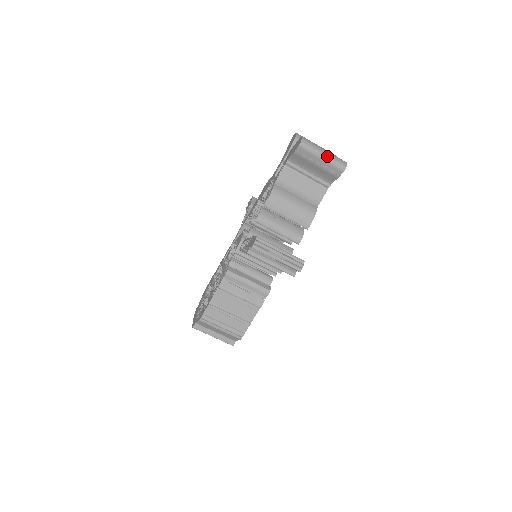
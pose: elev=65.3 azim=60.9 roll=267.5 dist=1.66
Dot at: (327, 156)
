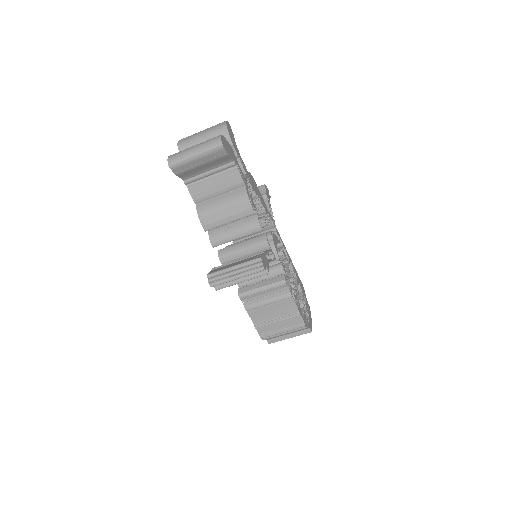
Dot at: (198, 152)
